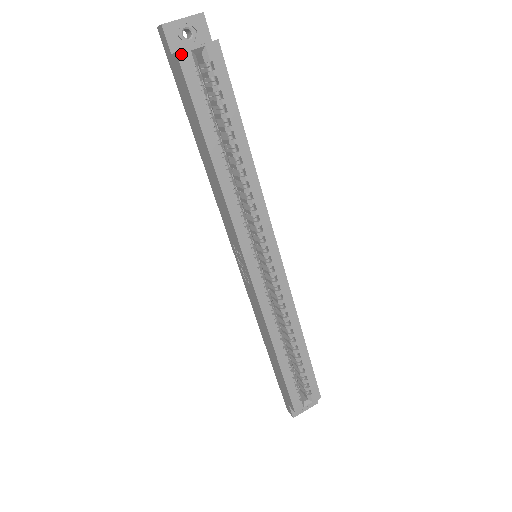
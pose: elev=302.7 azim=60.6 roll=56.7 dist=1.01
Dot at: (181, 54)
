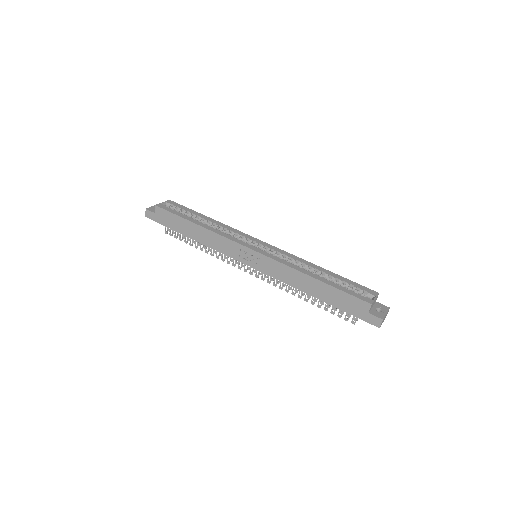
Dot at: (158, 205)
